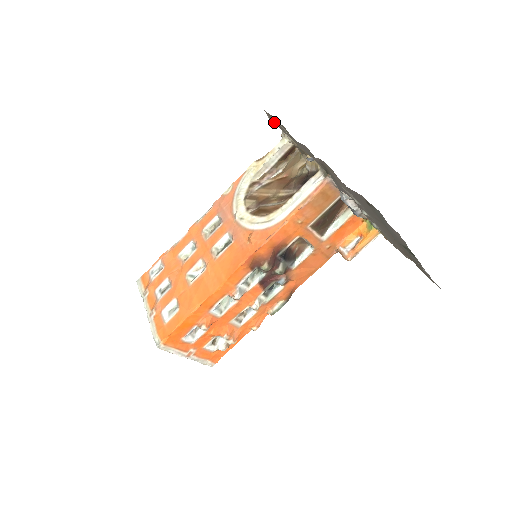
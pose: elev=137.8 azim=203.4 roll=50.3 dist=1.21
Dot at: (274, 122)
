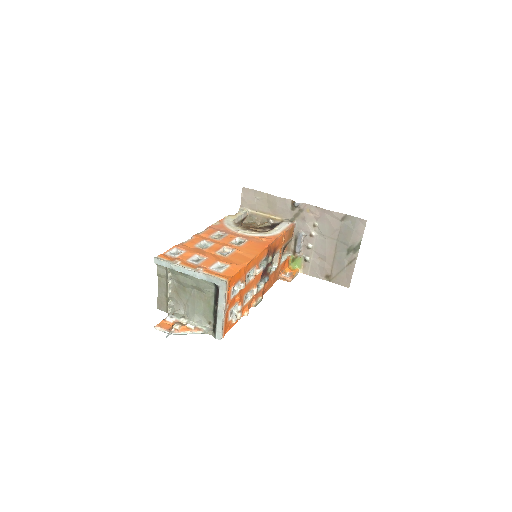
Dot at: (246, 197)
